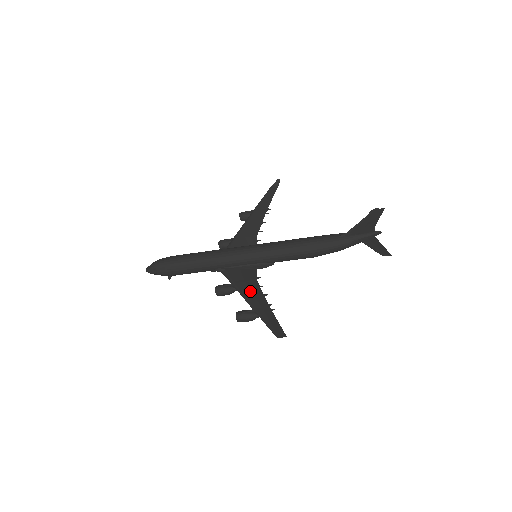
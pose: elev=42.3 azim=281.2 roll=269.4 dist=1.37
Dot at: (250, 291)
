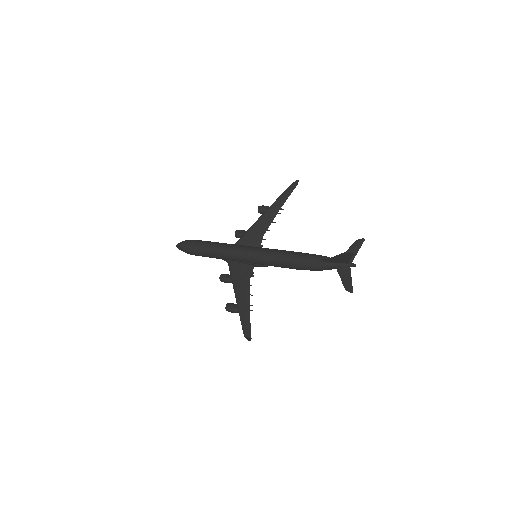
Dot at: (241, 289)
